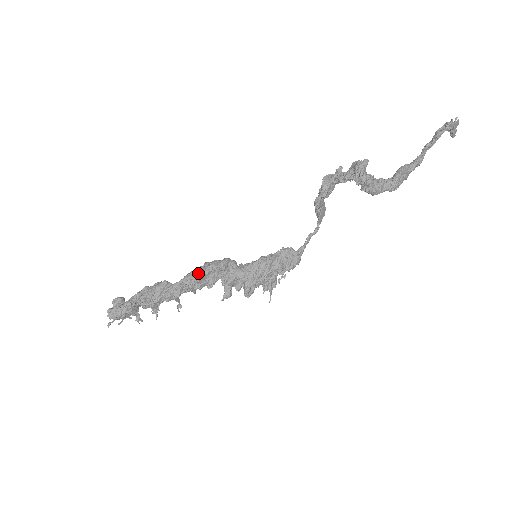
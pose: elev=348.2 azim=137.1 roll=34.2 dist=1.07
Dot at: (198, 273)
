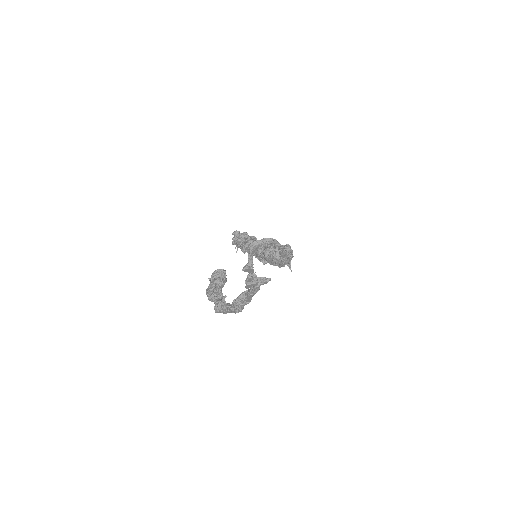
Dot at: occluded
